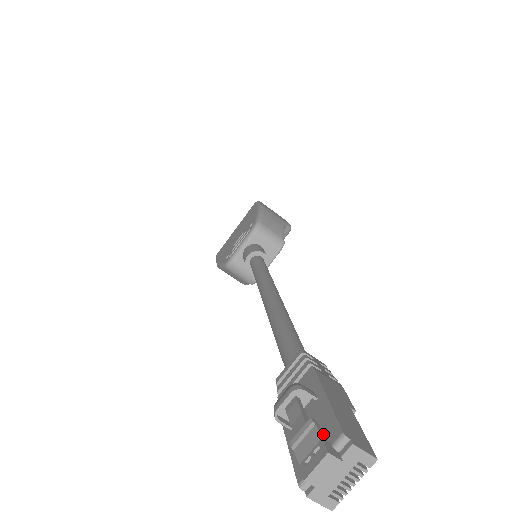
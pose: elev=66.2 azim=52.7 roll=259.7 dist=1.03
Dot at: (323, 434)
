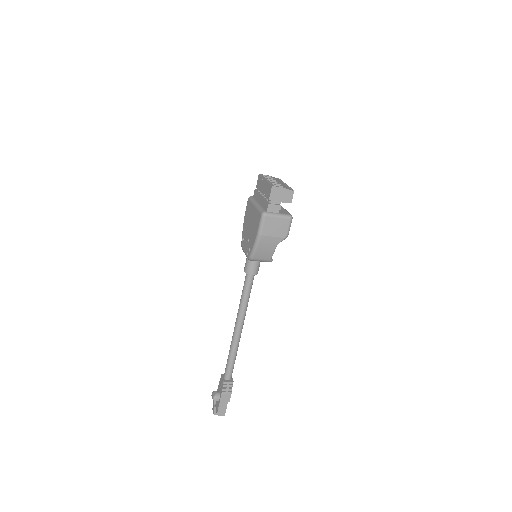
Dot at: (215, 410)
